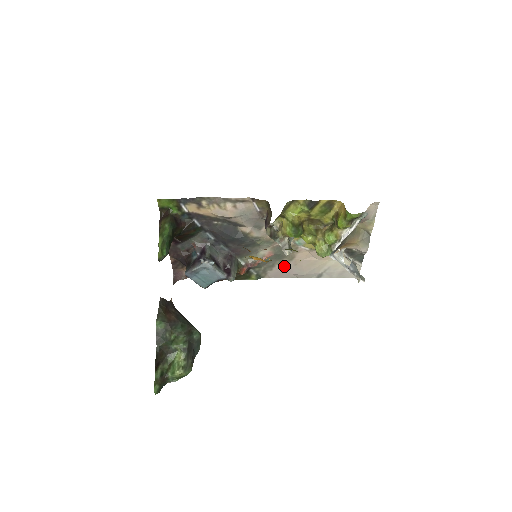
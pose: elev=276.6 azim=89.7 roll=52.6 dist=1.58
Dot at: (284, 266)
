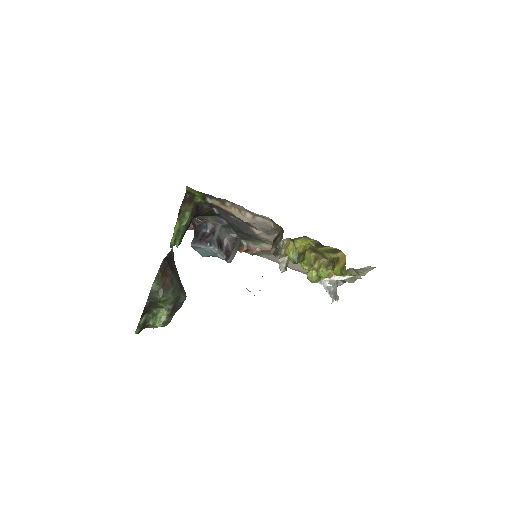
Dot at: occluded
